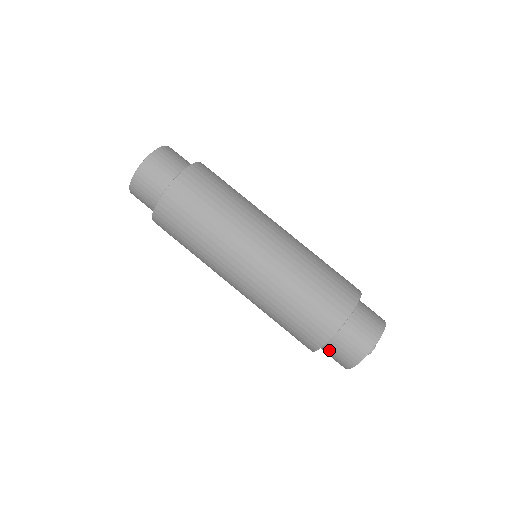
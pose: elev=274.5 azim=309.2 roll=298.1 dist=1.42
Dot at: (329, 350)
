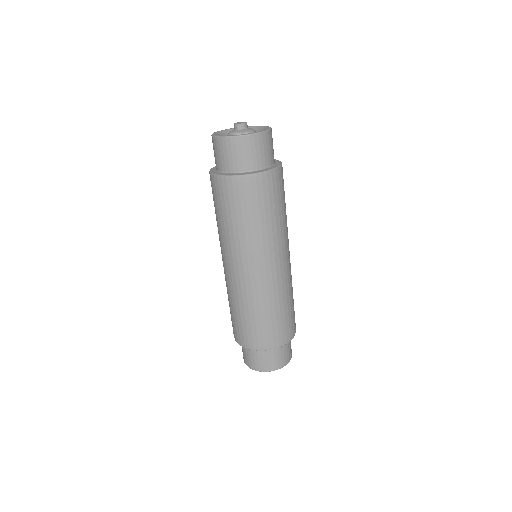
Dot at: occluded
